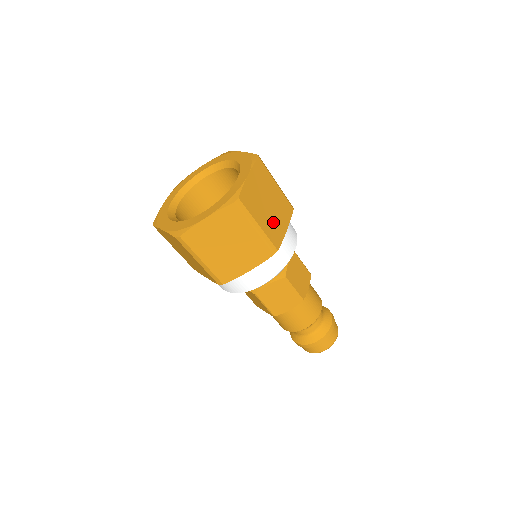
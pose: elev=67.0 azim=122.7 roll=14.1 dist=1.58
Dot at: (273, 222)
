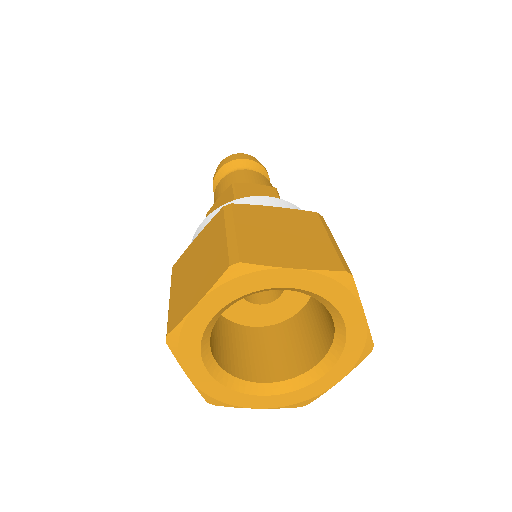
Dot at: occluded
